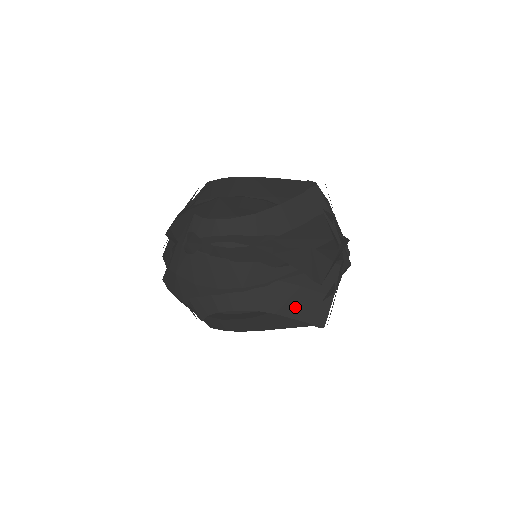
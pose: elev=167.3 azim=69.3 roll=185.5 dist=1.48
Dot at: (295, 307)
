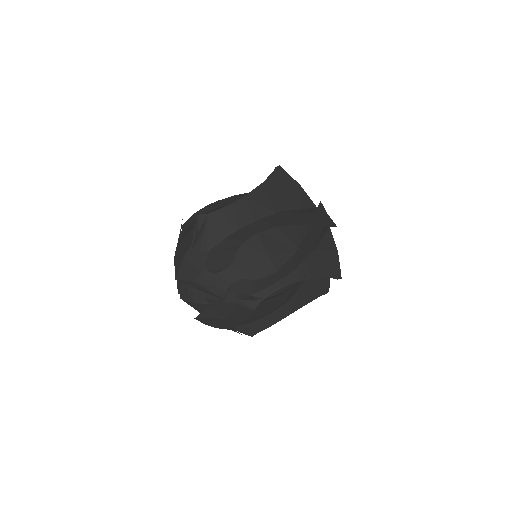
Dot at: (314, 292)
